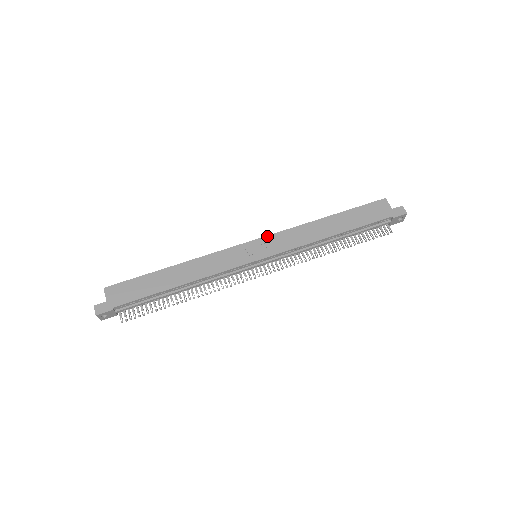
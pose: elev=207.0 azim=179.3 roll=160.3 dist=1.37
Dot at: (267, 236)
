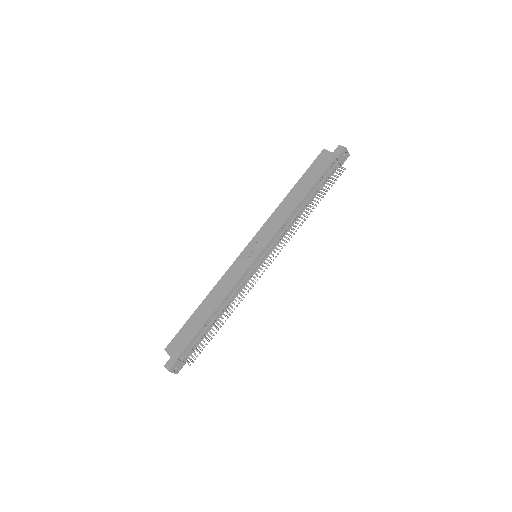
Dot at: (254, 236)
